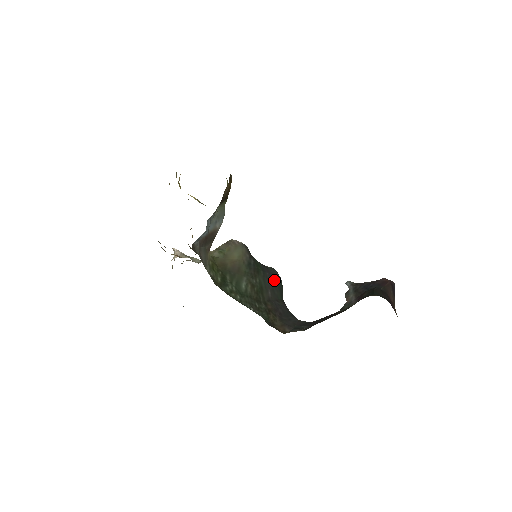
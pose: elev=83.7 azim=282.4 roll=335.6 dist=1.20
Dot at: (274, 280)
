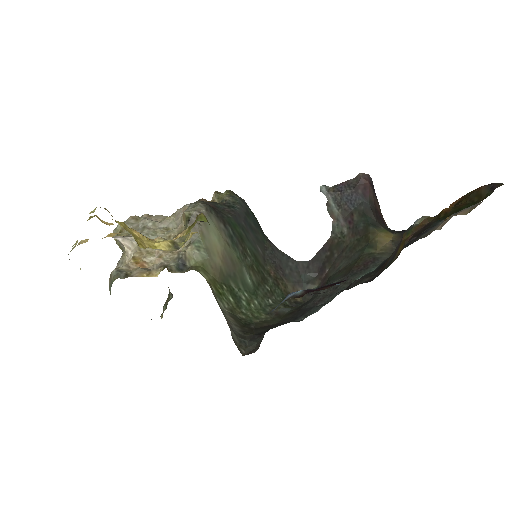
Dot at: (249, 221)
